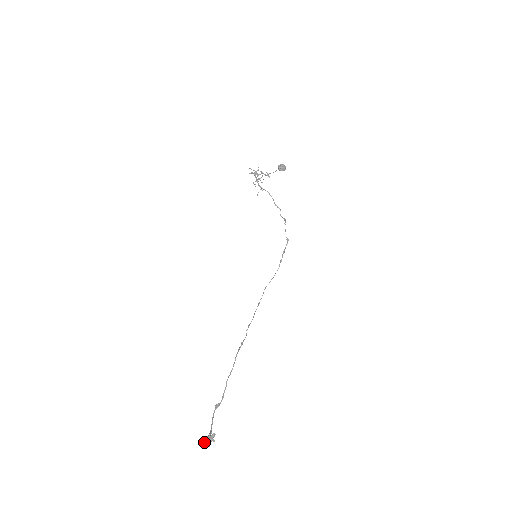
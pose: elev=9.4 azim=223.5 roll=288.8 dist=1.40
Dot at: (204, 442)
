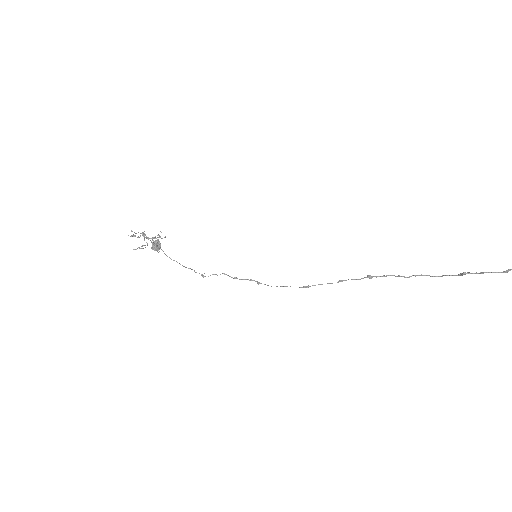
Dot at: out of frame
